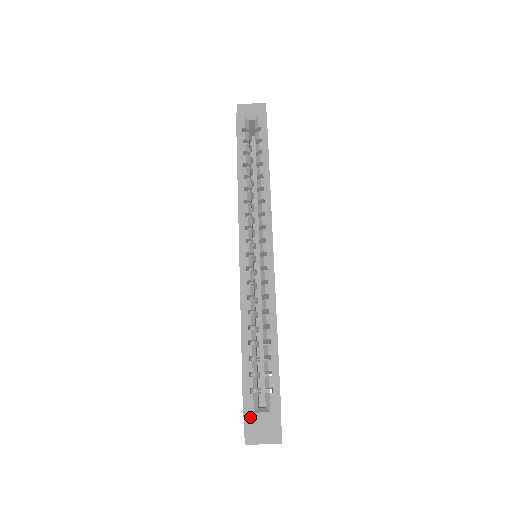
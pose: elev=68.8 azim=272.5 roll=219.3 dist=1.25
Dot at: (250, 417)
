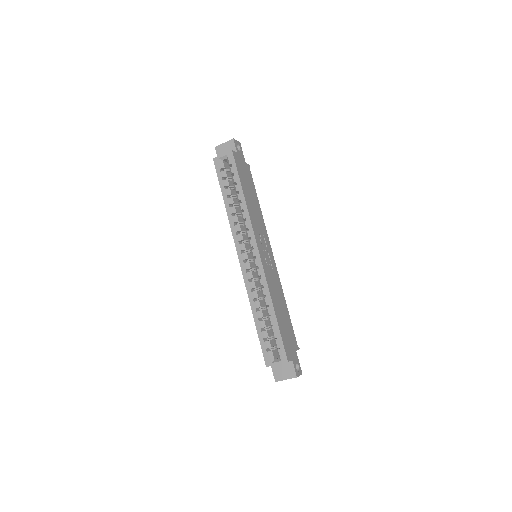
Dot at: (274, 365)
